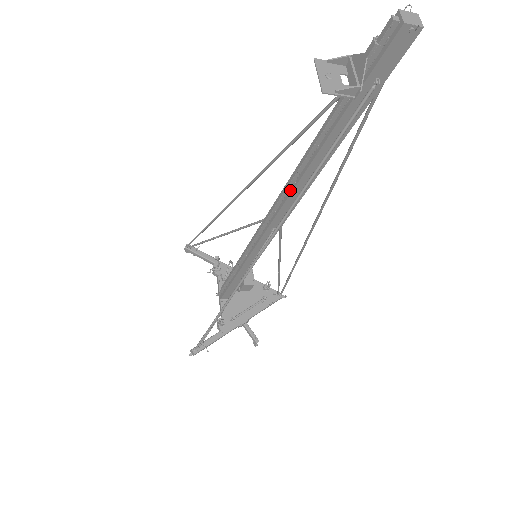
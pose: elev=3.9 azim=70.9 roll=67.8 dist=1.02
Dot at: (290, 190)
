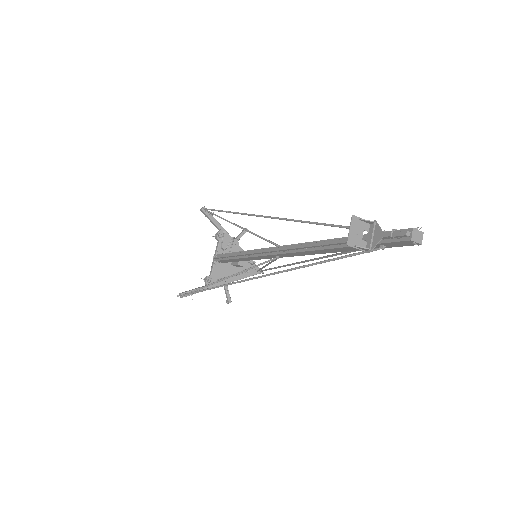
Dot at: (301, 249)
